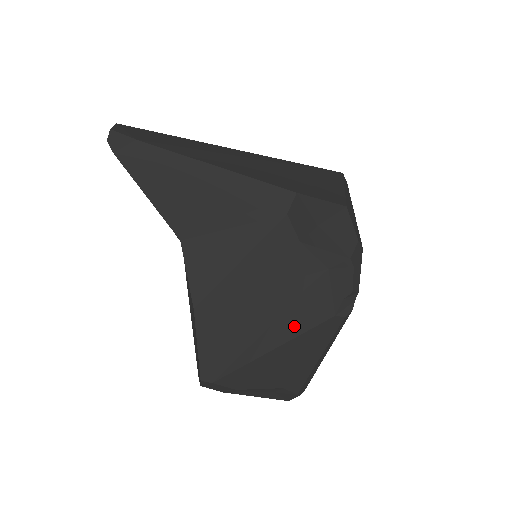
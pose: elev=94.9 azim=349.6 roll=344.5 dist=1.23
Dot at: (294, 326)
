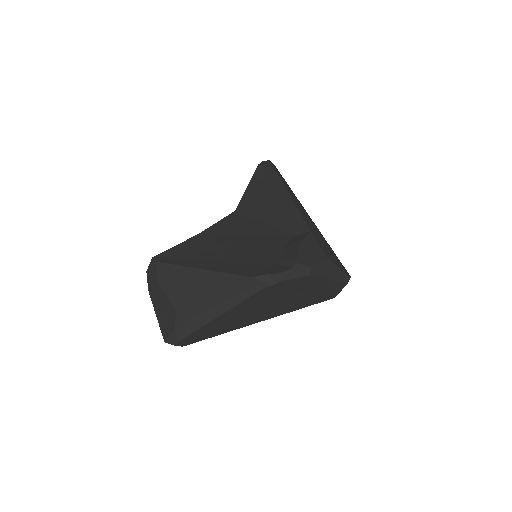
Dot at: (227, 268)
